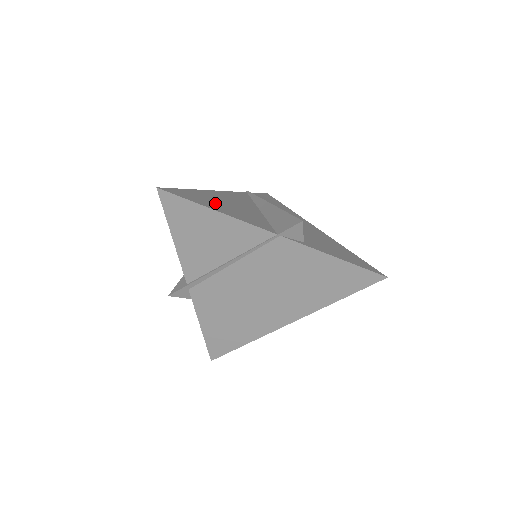
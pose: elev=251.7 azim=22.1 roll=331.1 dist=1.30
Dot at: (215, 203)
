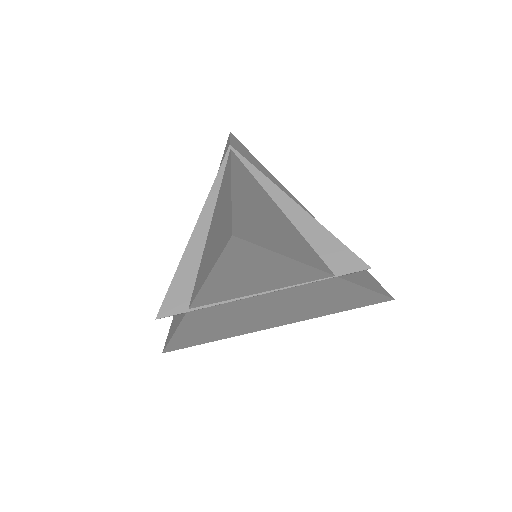
Dot at: (269, 229)
